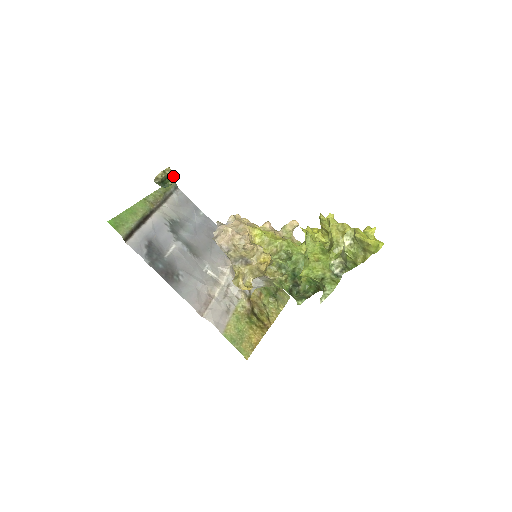
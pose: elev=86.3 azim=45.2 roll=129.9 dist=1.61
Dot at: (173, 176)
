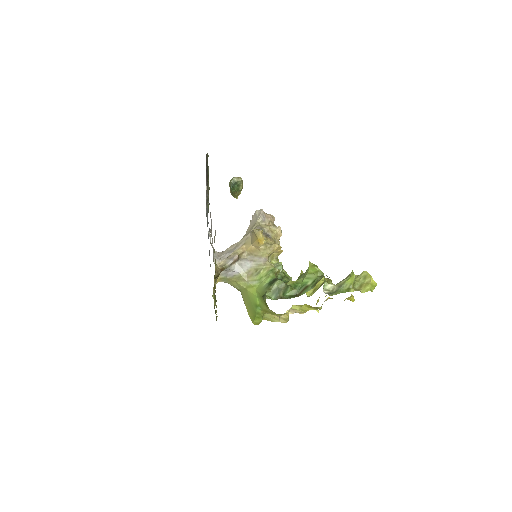
Dot at: (239, 192)
